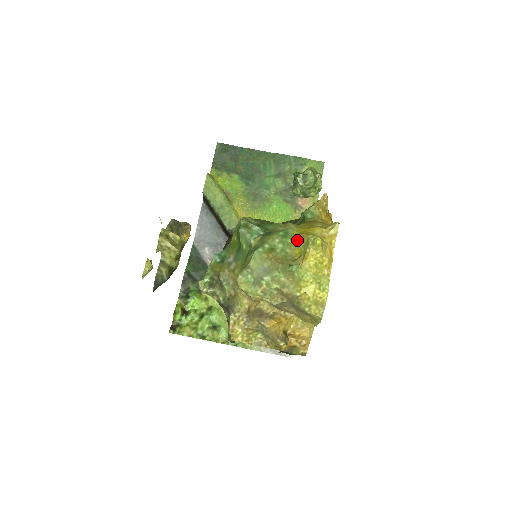
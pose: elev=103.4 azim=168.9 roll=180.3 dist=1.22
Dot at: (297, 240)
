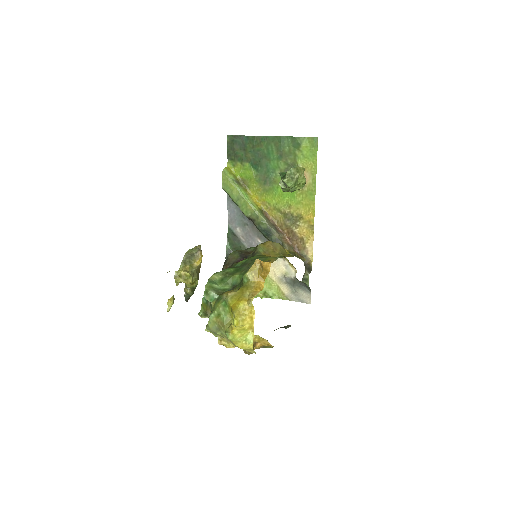
Dot at: (231, 310)
